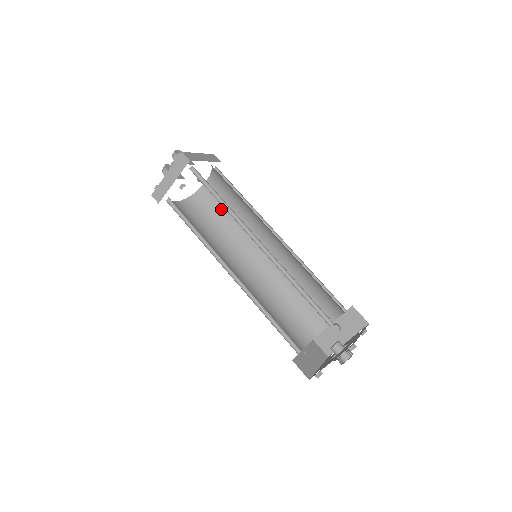
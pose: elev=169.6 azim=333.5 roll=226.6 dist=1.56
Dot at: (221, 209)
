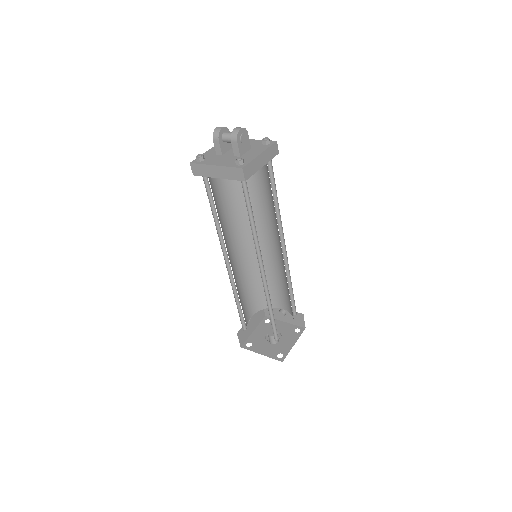
Dot at: (252, 184)
